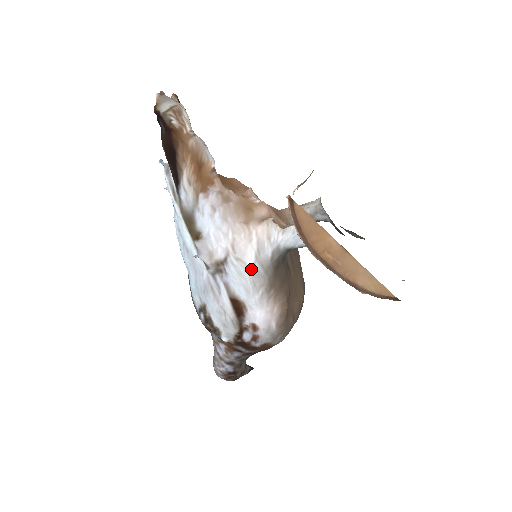
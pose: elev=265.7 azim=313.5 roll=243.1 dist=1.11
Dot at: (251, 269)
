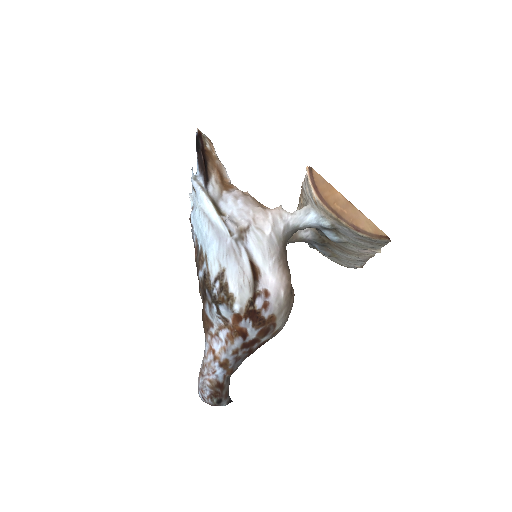
Dot at: (268, 237)
